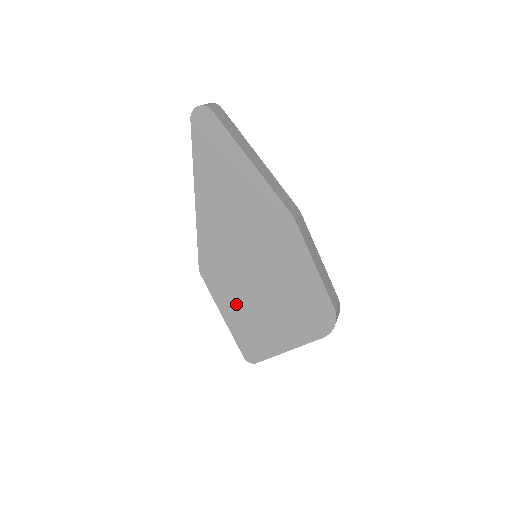
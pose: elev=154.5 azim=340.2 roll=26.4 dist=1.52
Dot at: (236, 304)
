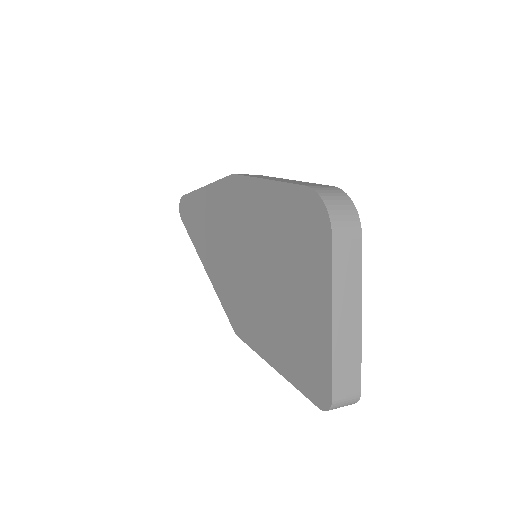
Dot at: (267, 329)
